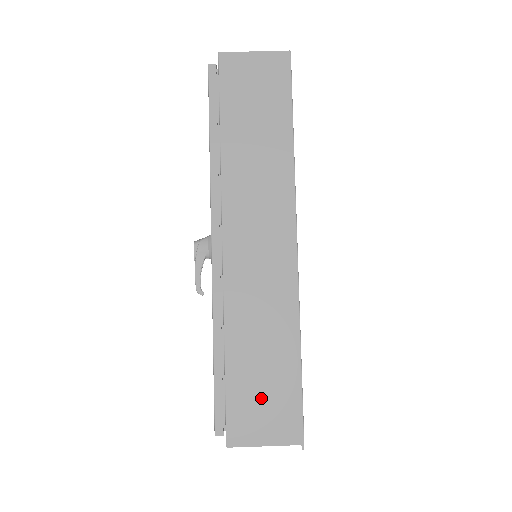
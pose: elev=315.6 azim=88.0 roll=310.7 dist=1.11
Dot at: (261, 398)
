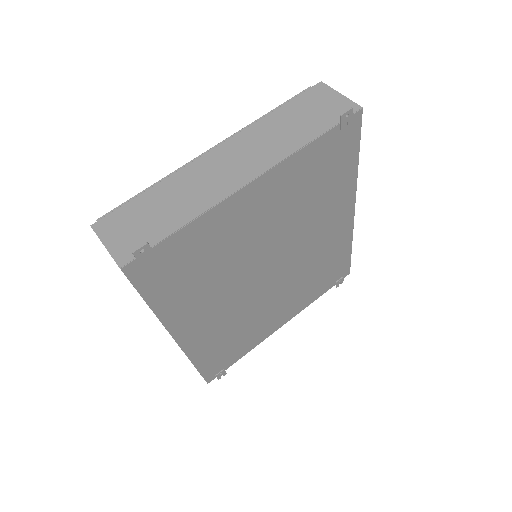
Dot at: occluded
